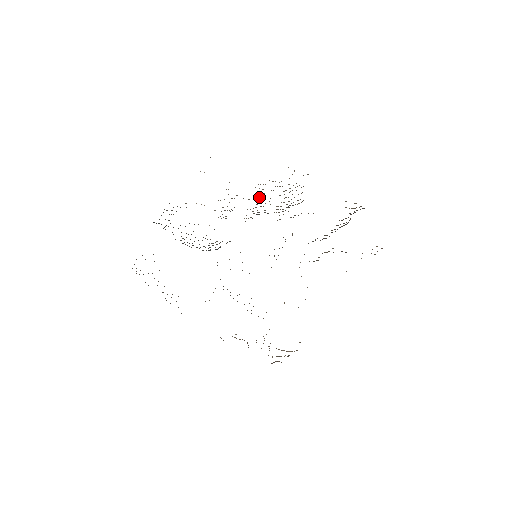
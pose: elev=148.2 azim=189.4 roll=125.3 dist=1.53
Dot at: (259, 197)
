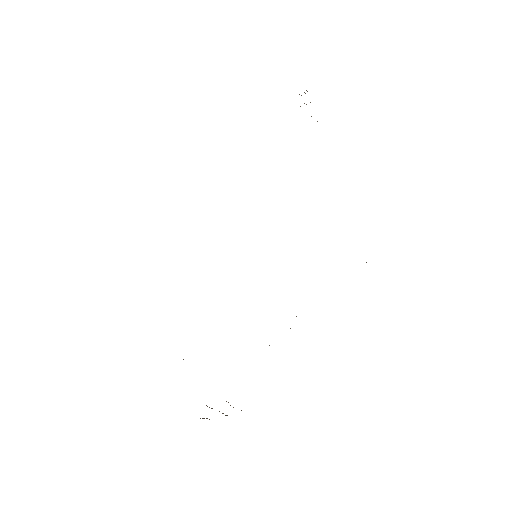
Dot at: occluded
